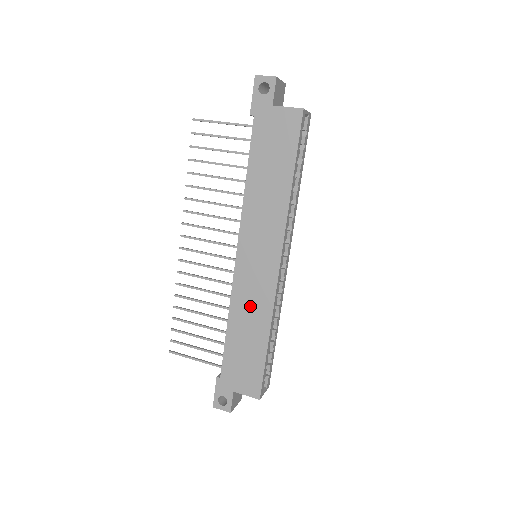
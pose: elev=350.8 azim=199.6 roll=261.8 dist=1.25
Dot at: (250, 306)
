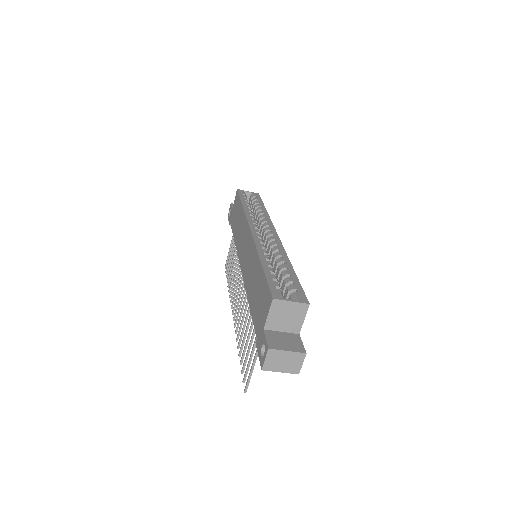
Dot at: (250, 269)
